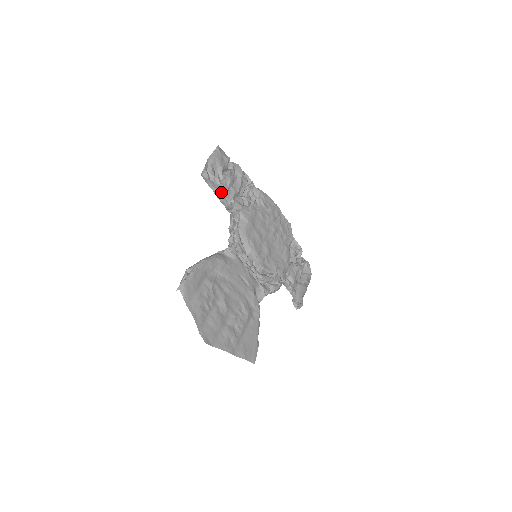
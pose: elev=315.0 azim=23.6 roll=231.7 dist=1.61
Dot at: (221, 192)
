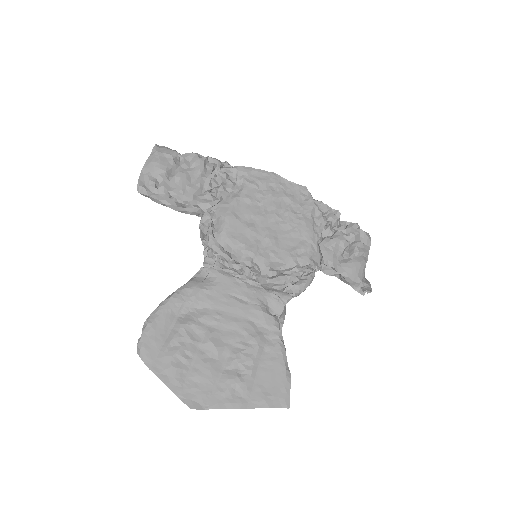
Dot at: (177, 199)
